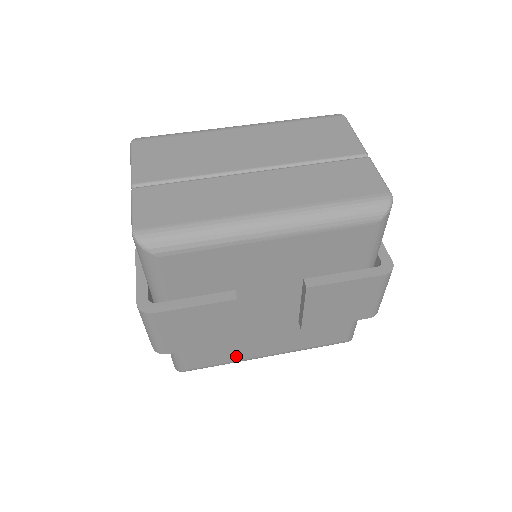
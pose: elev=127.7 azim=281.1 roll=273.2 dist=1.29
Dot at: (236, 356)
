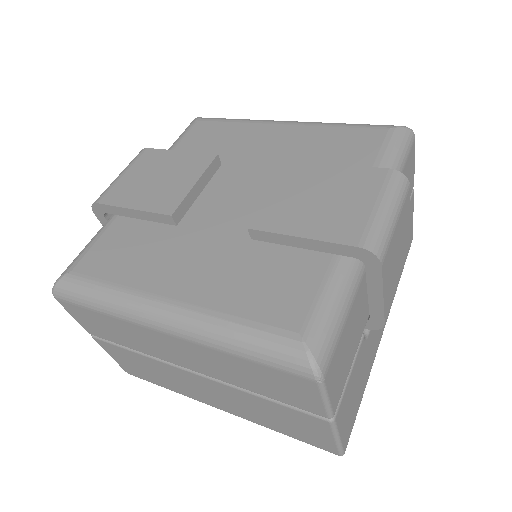
Dot at: (135, 276)
